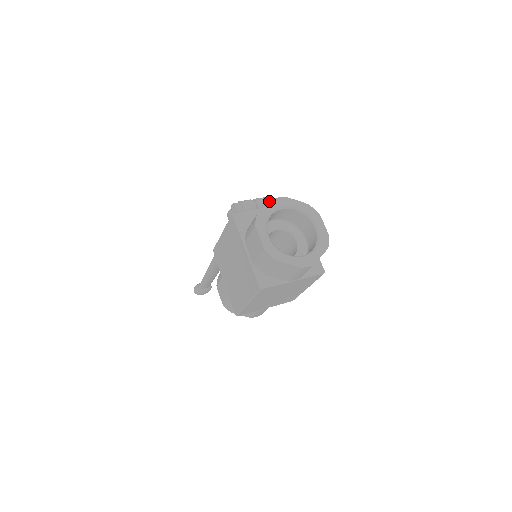
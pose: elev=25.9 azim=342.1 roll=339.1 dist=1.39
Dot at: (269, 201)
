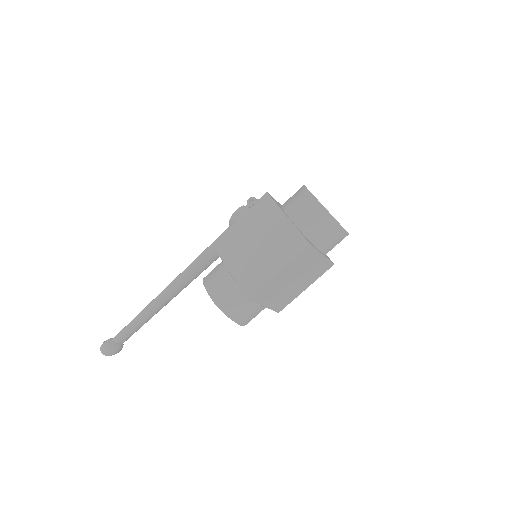
Dot at: occluded
